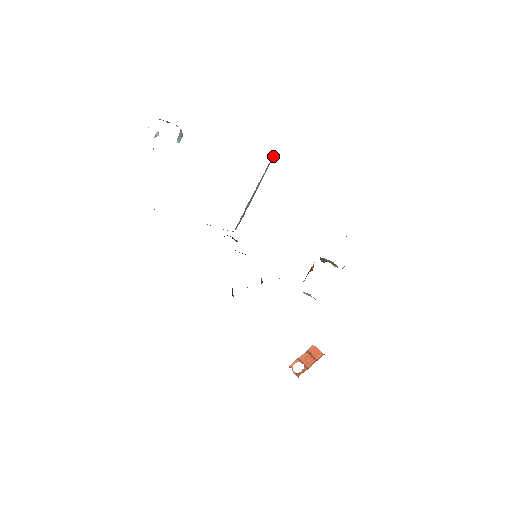
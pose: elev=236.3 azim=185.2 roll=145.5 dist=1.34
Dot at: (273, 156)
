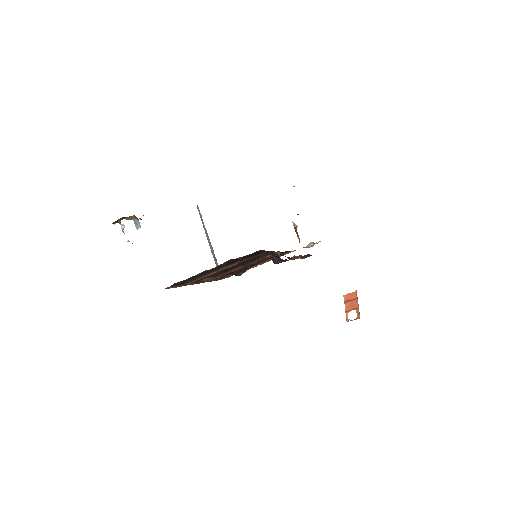
Dot at: (197, 207)
